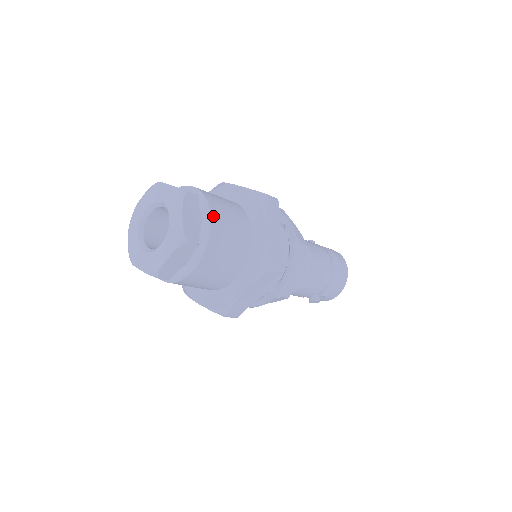
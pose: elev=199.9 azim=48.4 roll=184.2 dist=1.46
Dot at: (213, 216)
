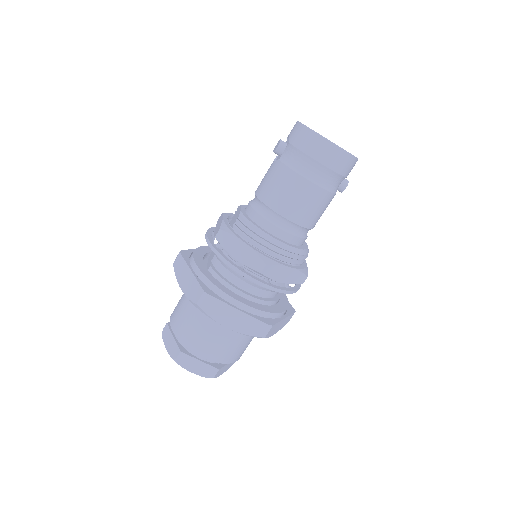
Dot at: (201, 354)
